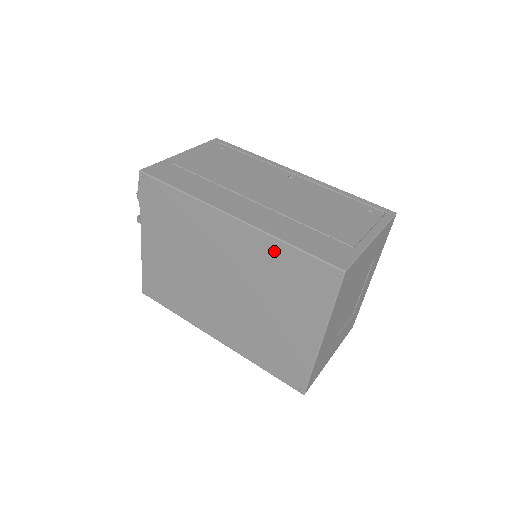
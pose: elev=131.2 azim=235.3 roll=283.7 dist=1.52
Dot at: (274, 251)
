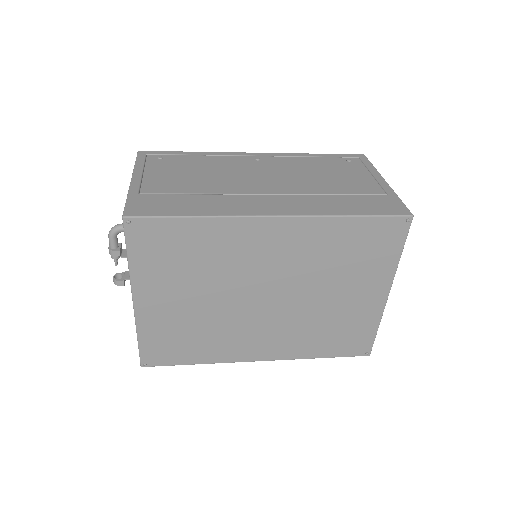
Dot at: (333, 231)
